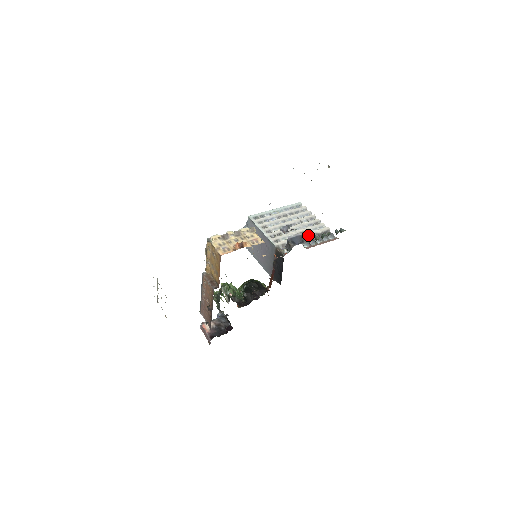
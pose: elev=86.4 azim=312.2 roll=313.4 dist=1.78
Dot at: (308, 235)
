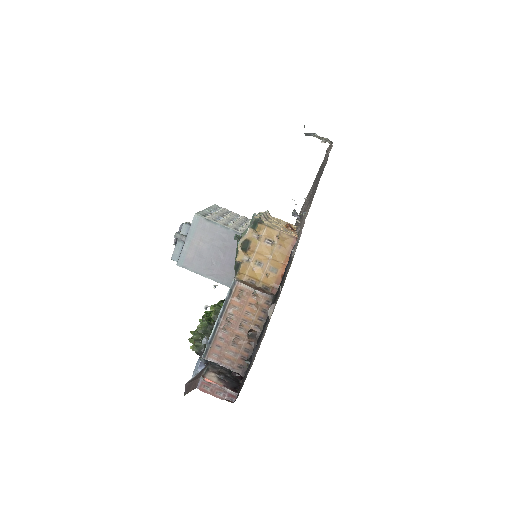
Dot at: occluded
